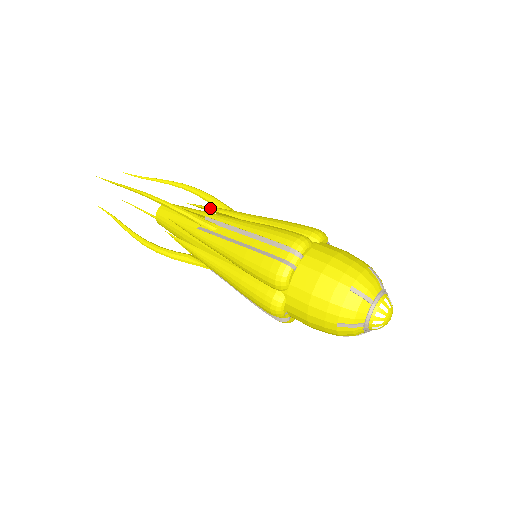
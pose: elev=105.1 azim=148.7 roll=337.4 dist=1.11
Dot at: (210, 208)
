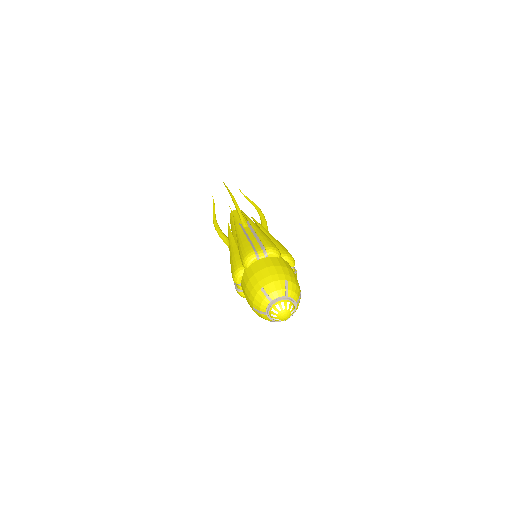
Dot at: (234, 224)
